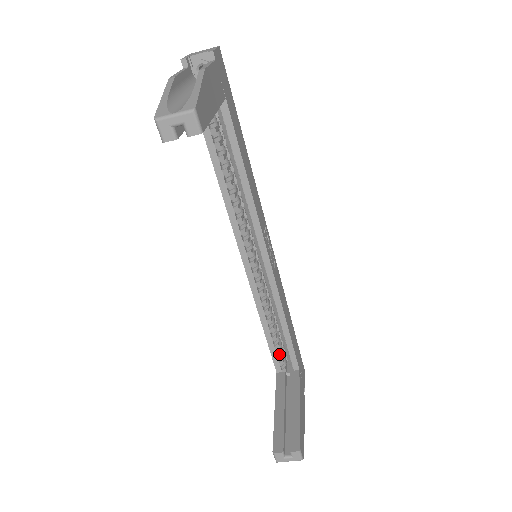
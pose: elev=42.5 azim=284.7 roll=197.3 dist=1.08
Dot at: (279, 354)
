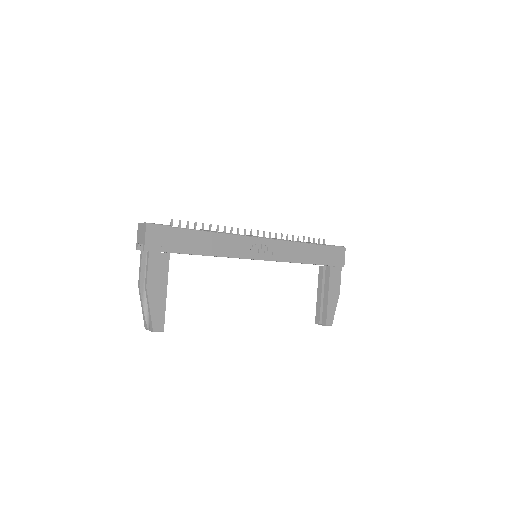
Dot at: occluded
